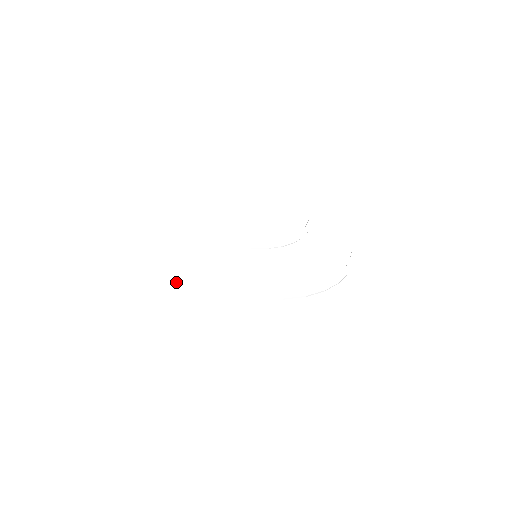
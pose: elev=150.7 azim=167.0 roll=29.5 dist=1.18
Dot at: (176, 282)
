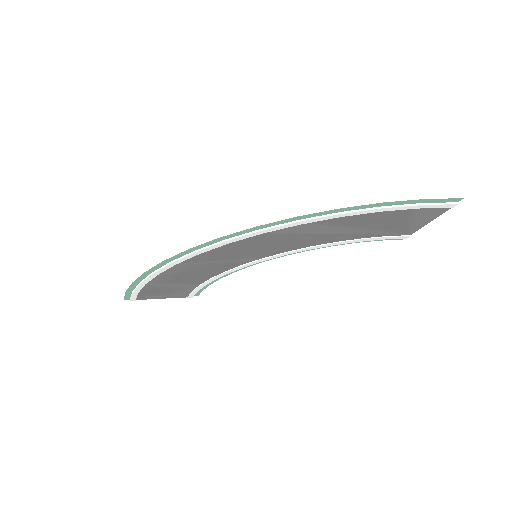
Dot at: (150, 276)
